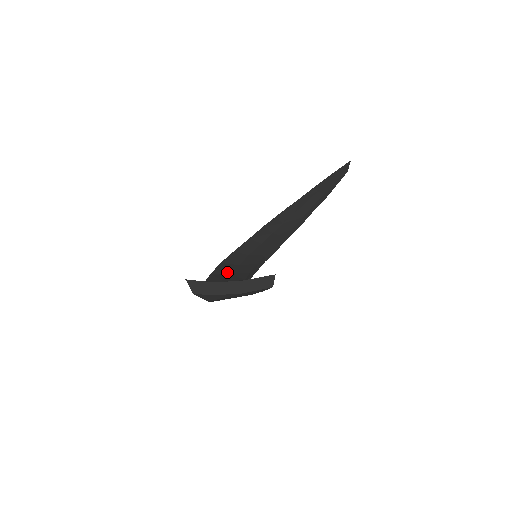
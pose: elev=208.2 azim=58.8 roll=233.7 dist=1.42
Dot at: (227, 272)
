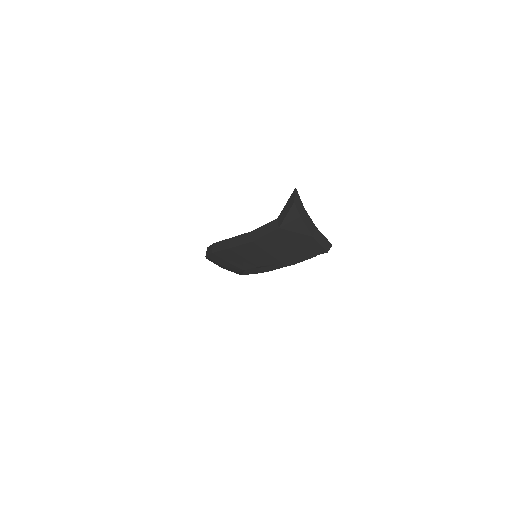
Dot at: occluded
